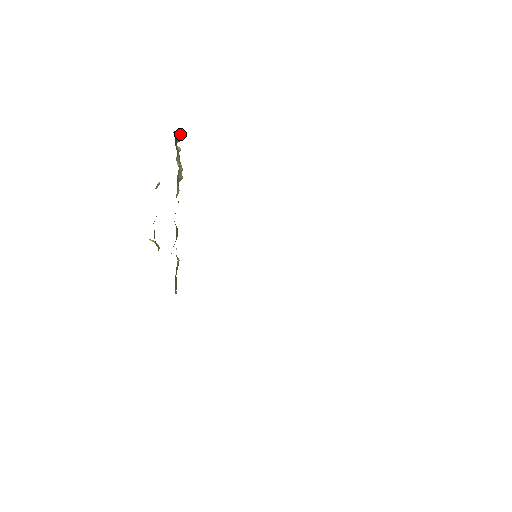
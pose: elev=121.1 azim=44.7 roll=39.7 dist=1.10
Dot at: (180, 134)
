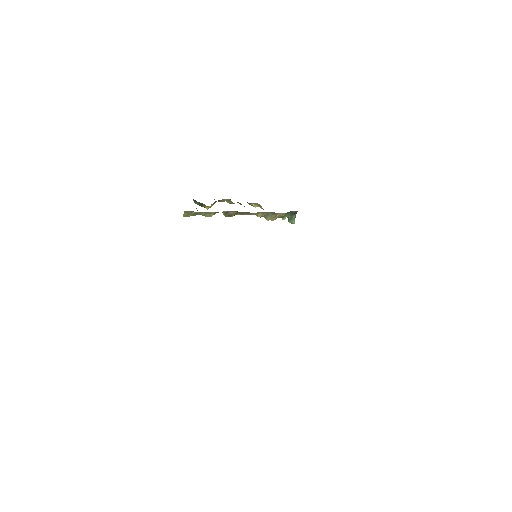
Dot at: occluded
